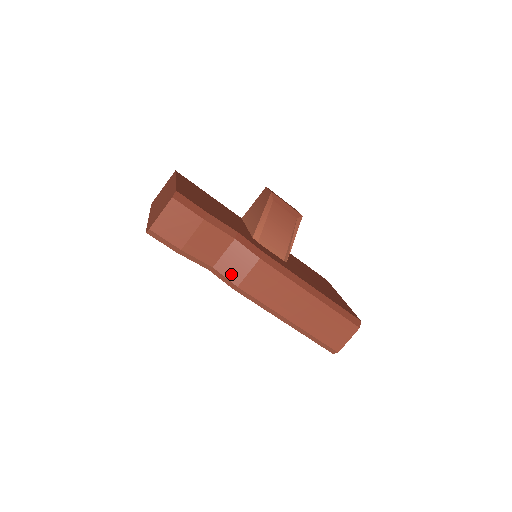
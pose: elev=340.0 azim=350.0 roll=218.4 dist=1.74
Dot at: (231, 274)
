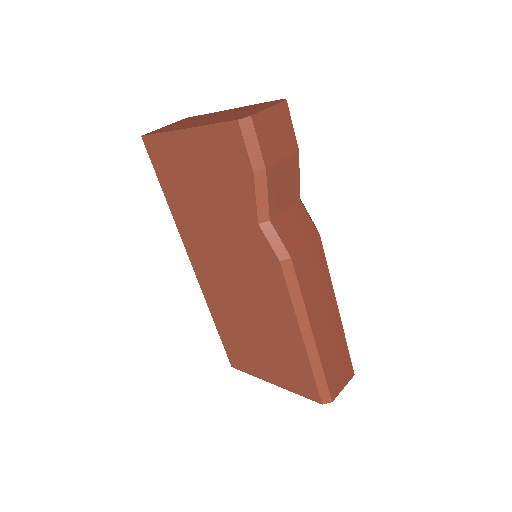
Dot at: (288, 239)
